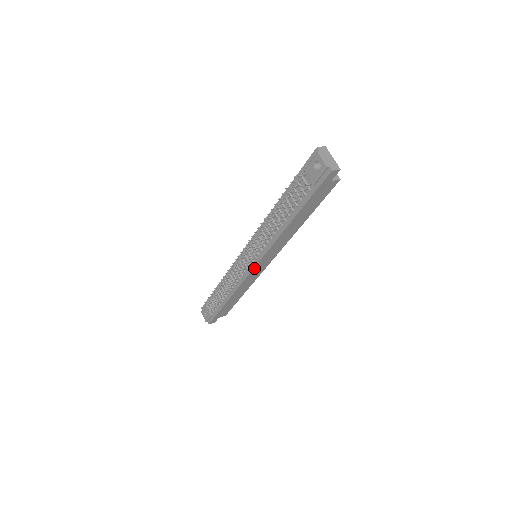
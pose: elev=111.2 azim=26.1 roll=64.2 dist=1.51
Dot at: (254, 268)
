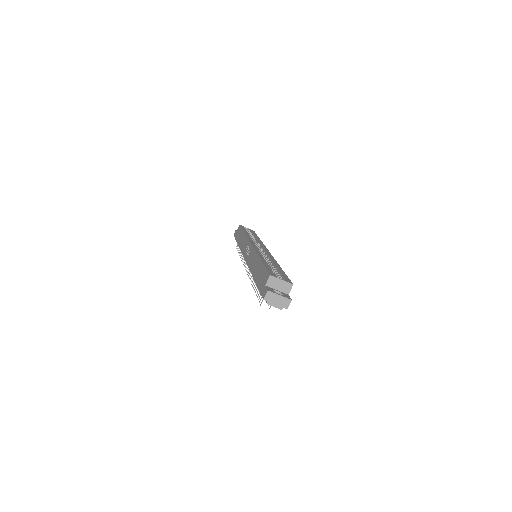
Dot at: occluded
